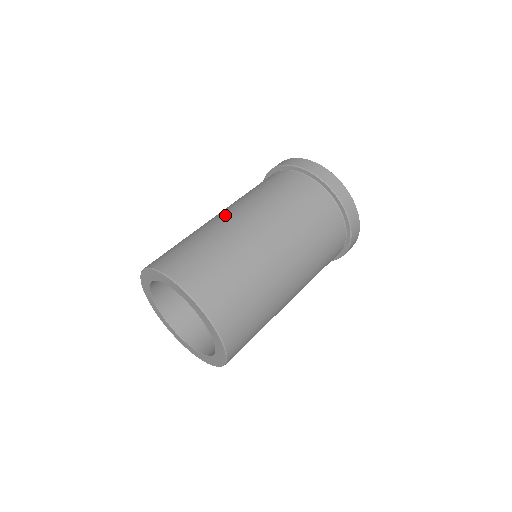
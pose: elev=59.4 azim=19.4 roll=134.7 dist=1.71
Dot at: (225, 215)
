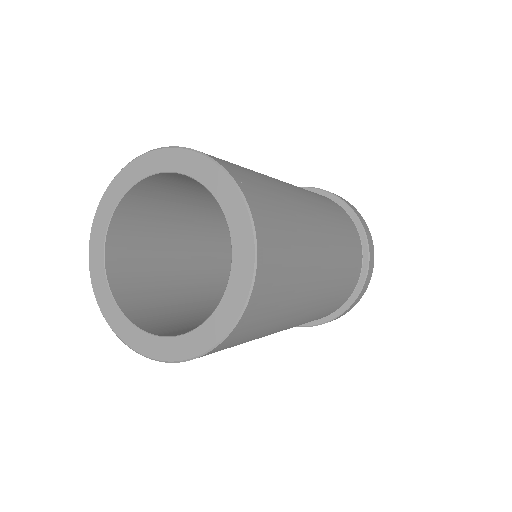
Dot at: occluded
